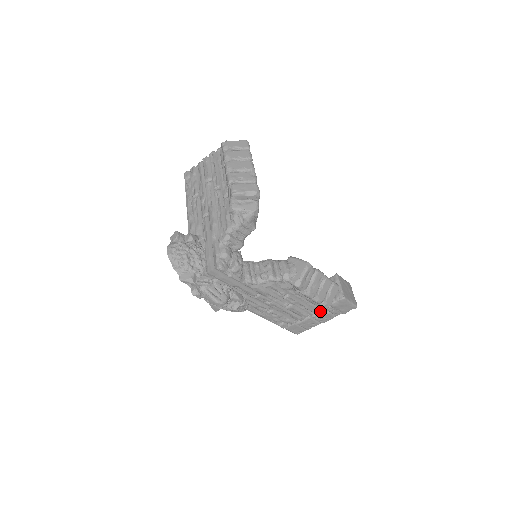
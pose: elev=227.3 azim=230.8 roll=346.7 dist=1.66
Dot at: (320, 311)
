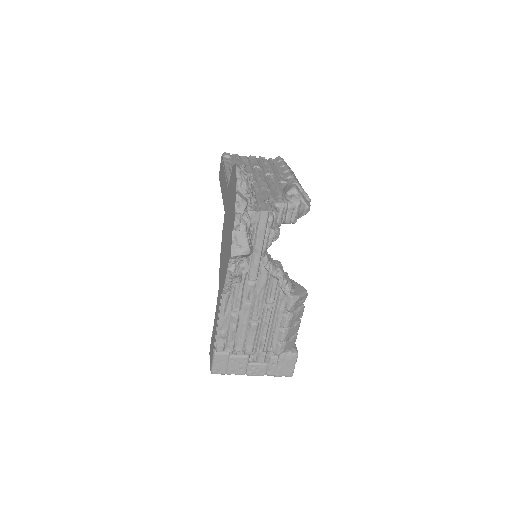
Dot at: (262, 356)
